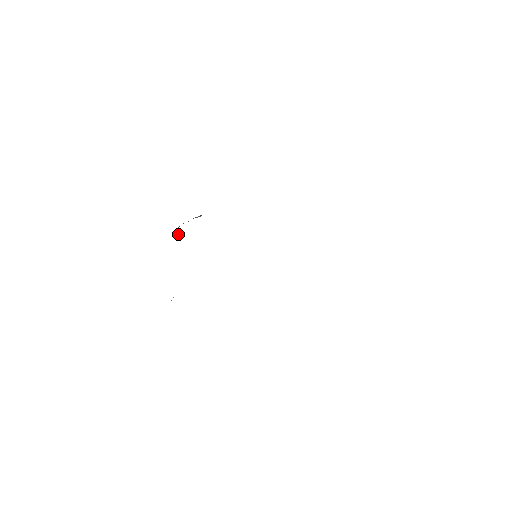
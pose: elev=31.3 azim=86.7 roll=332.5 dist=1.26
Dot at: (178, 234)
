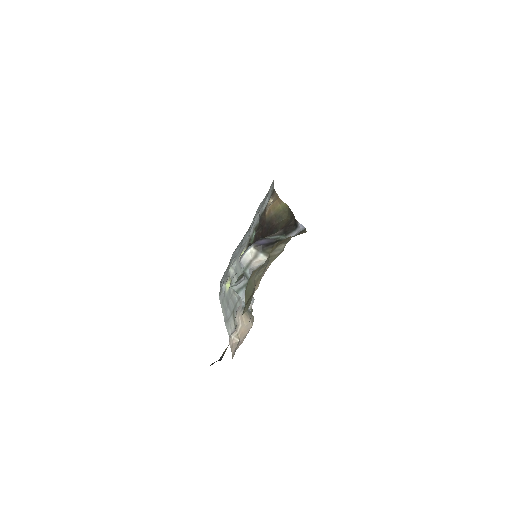
Dot at: (250, 252)
